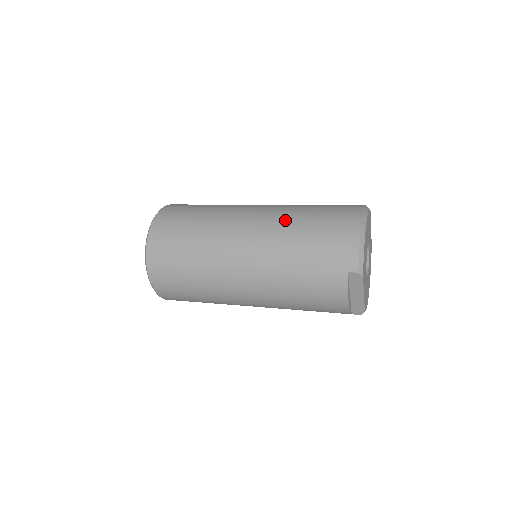
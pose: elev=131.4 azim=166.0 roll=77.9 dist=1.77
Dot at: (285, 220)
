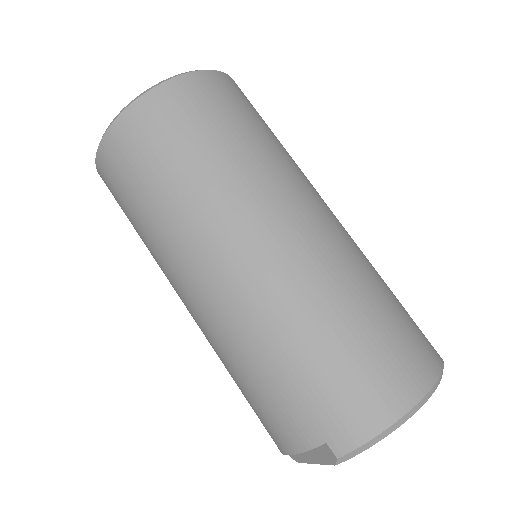
Dot at: (331, 283)
